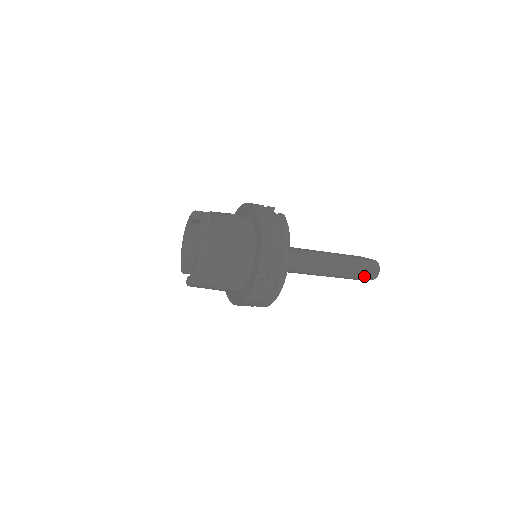
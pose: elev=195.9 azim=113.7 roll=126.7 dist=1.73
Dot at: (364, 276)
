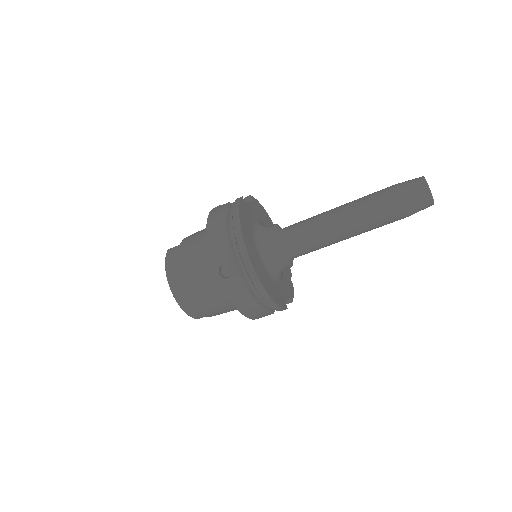
Dot at: (406, 206)
